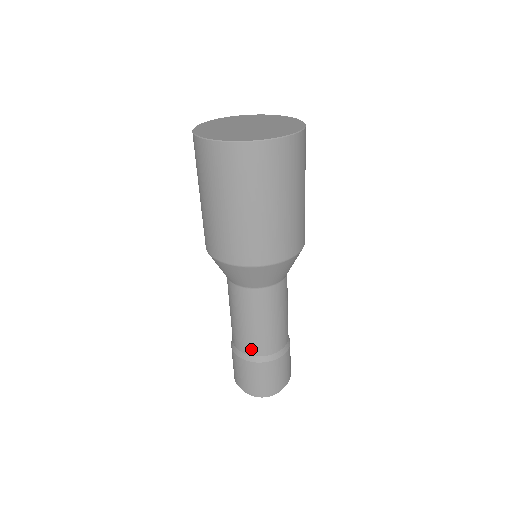
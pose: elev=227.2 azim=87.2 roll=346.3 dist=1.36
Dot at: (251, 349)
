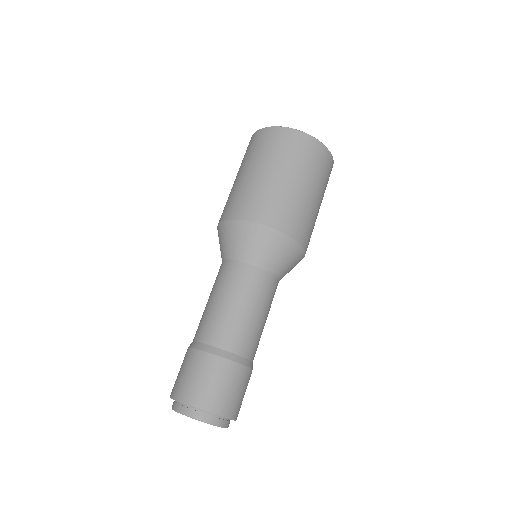
Dot at: (217, 337)
